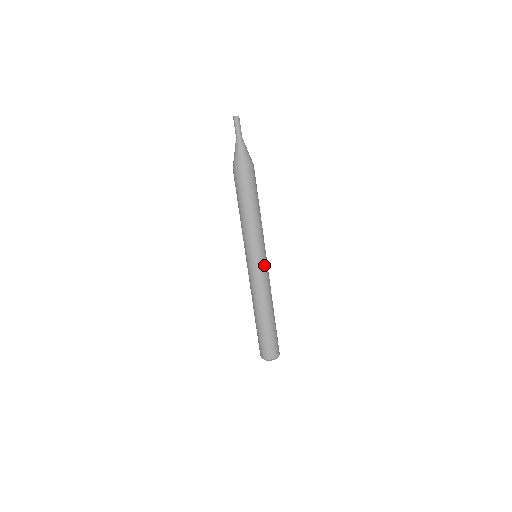
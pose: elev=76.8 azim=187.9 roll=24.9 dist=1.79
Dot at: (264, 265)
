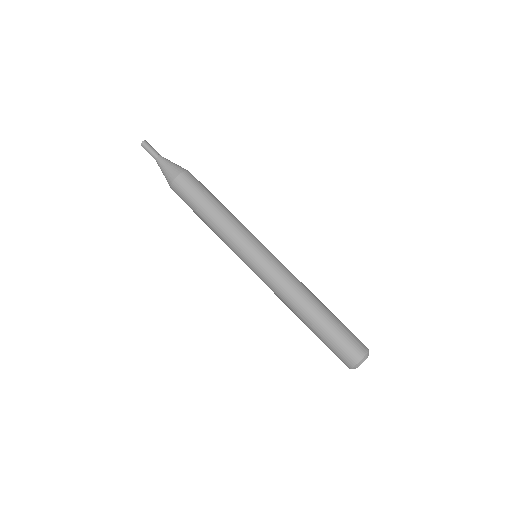
Dot at: (271, 255)
